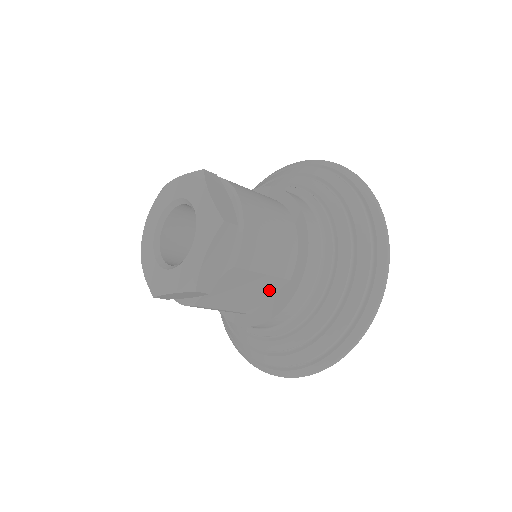
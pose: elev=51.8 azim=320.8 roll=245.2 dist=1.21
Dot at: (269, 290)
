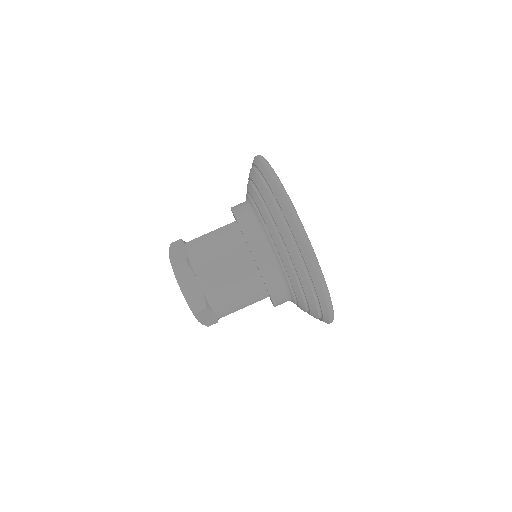
Dot at: occluded
